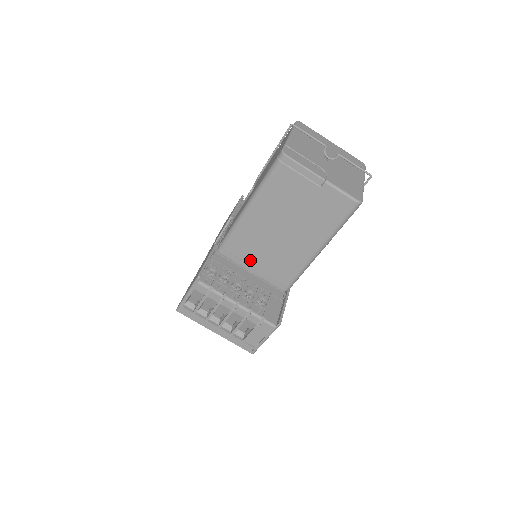
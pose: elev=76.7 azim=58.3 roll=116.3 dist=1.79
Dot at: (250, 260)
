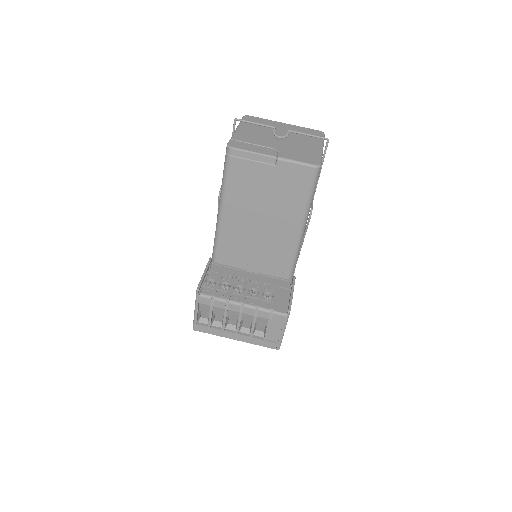
Dot at: (244, 260)
